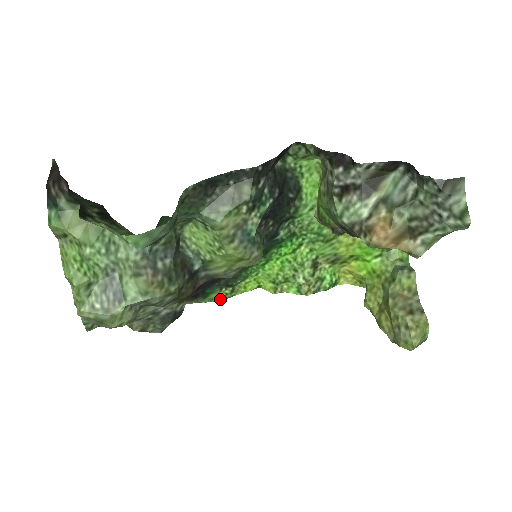
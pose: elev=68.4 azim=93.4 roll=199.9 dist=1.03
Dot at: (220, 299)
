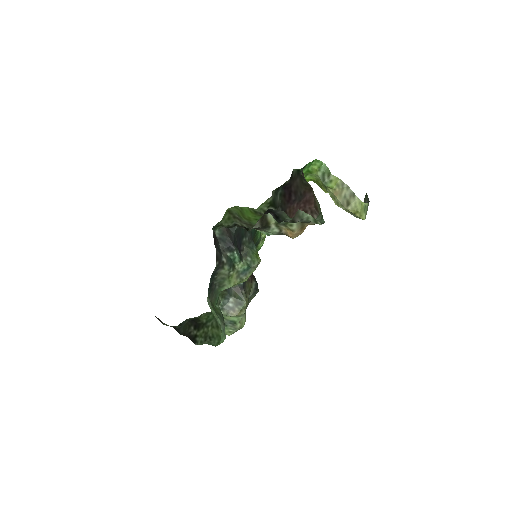
Dot at: (262, 245)
